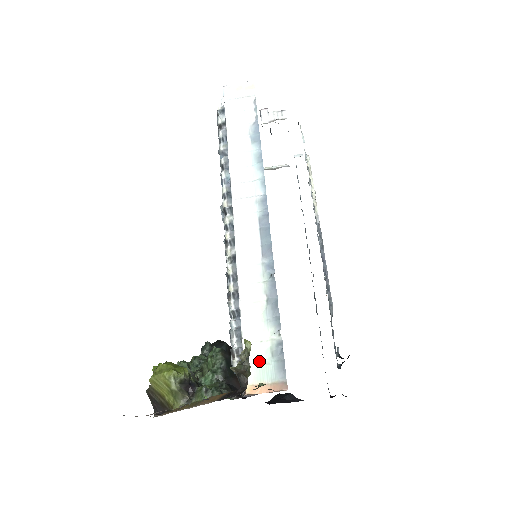
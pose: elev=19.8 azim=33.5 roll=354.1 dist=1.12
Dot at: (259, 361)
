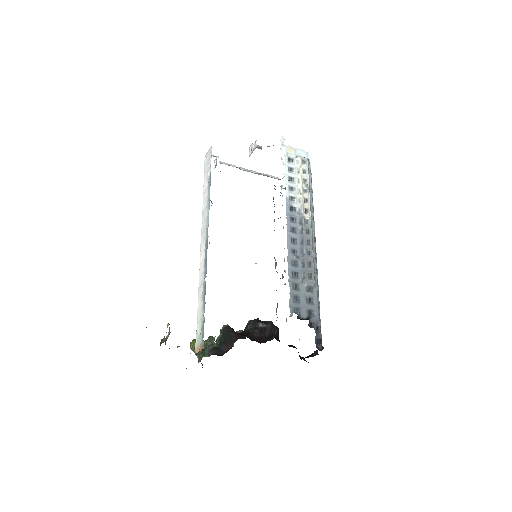
Dot at: (199, 333)
